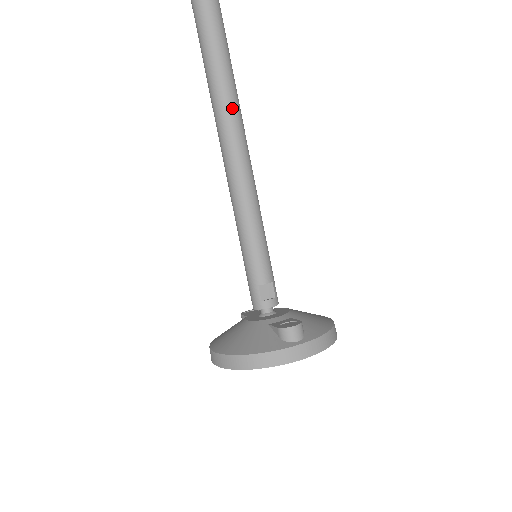
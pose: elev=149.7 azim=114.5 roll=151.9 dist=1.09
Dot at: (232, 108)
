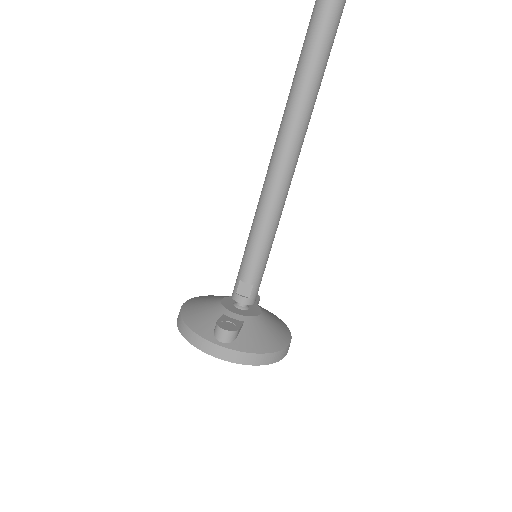
Dot at: (294, 120)
